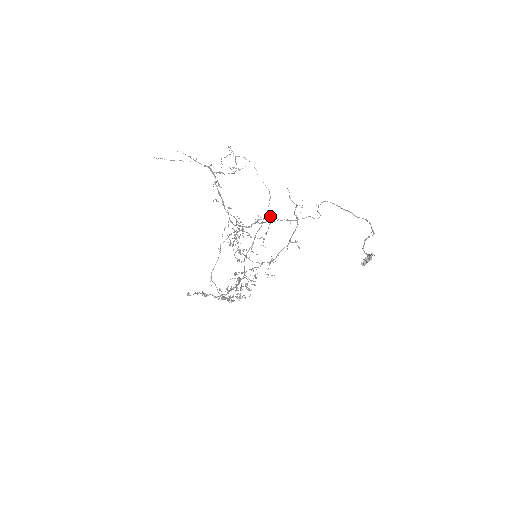
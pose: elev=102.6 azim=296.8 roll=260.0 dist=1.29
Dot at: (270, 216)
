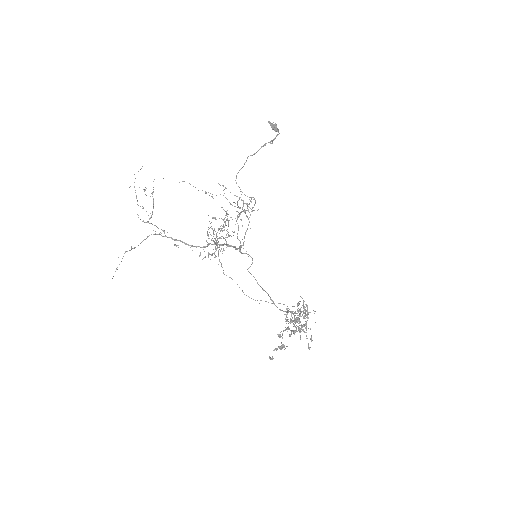
Dot at: (239, 249)
